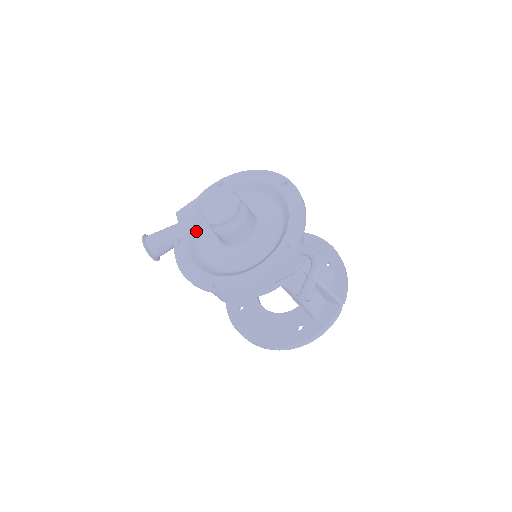
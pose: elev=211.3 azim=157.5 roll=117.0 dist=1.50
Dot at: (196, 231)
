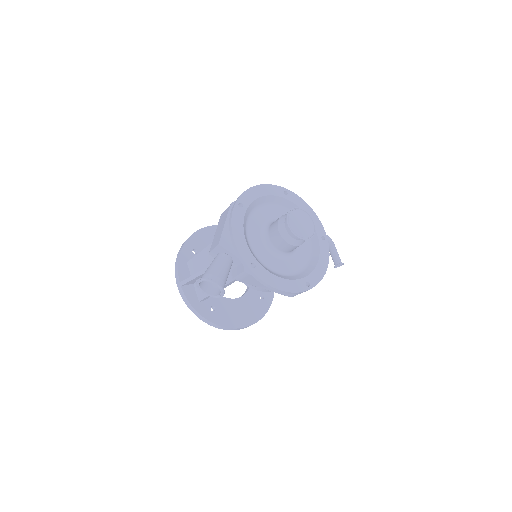
Dot at: (252, 253)
